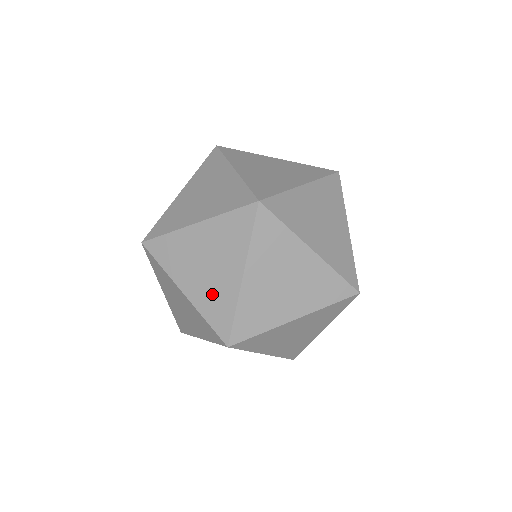
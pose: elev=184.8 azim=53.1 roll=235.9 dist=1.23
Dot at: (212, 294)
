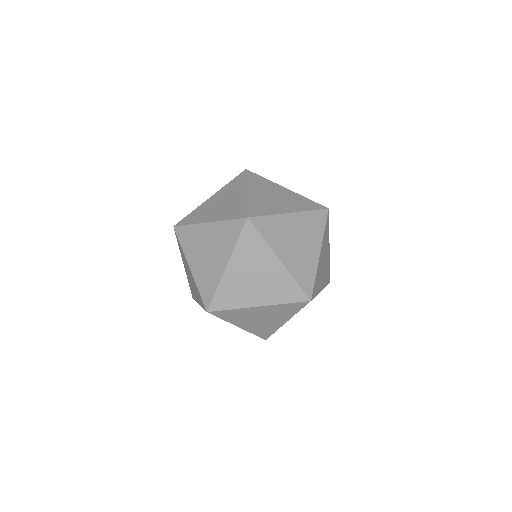
Dot at: (301, 263)
